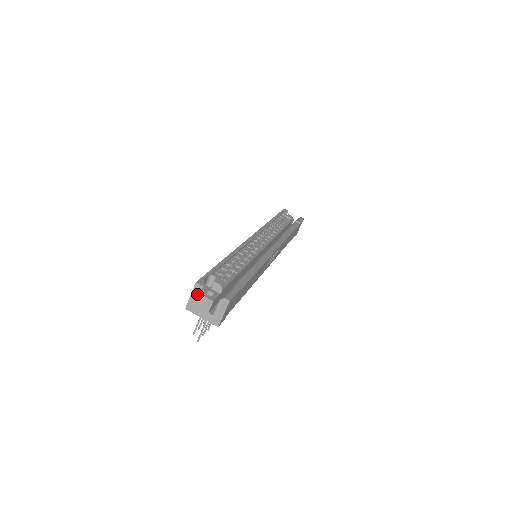
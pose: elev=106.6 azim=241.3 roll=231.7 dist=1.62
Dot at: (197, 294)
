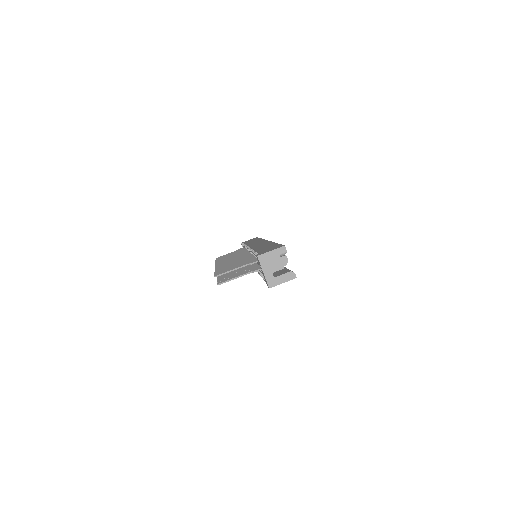
Dot at: (278, 254)
